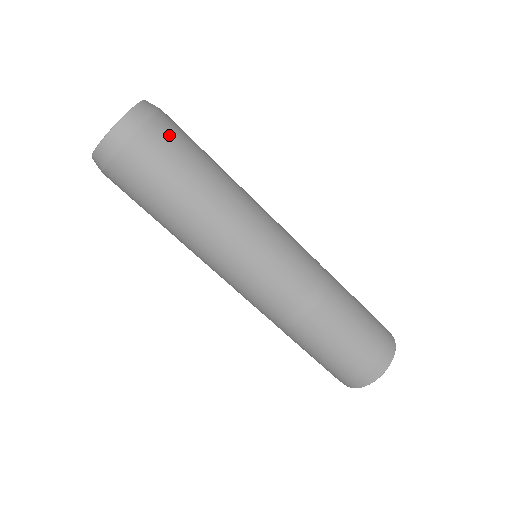
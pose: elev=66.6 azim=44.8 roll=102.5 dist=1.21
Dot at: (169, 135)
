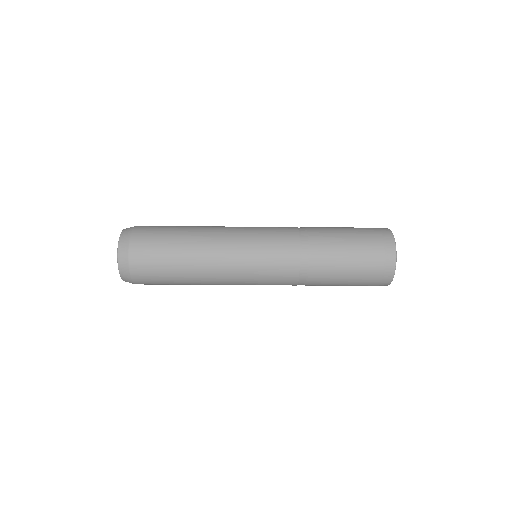
Dot at: (149, 229)
